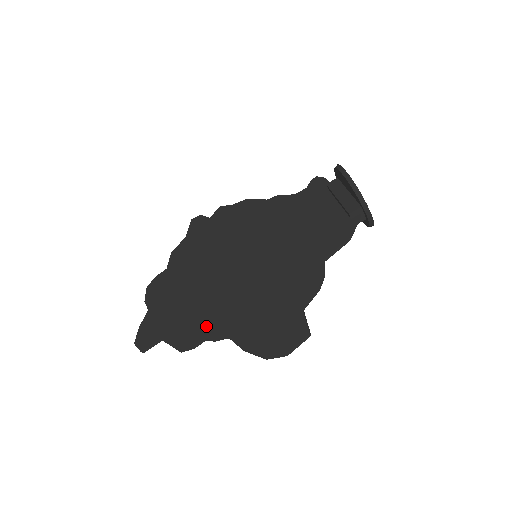
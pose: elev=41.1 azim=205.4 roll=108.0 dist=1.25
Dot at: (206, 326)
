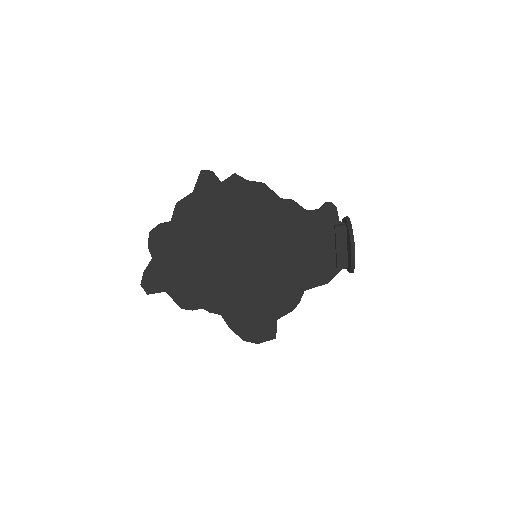
Dot at: (205, 300)
